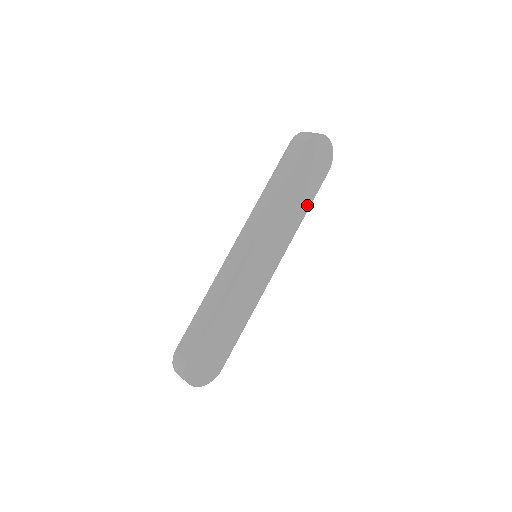
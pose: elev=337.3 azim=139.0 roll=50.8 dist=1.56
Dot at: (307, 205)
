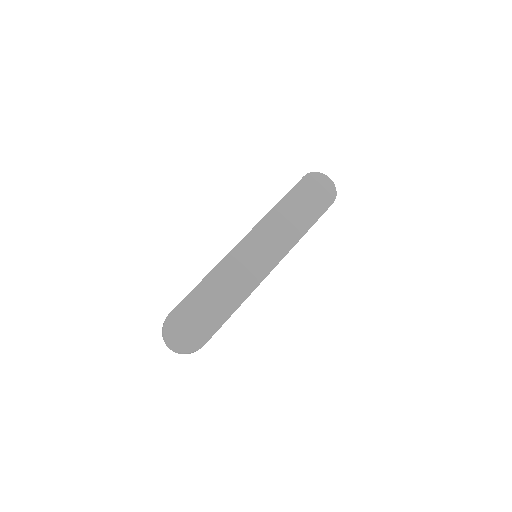
Dot at: (309, 224)
